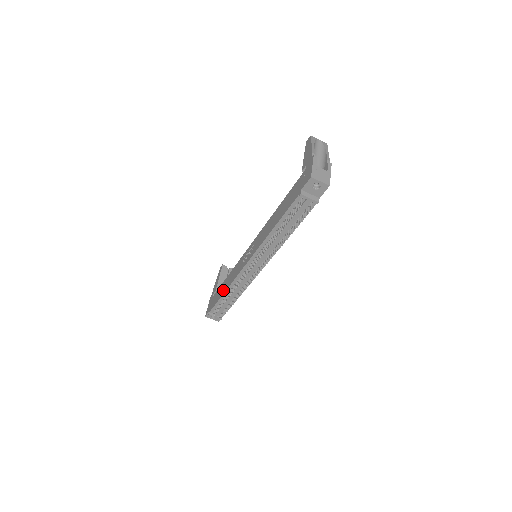
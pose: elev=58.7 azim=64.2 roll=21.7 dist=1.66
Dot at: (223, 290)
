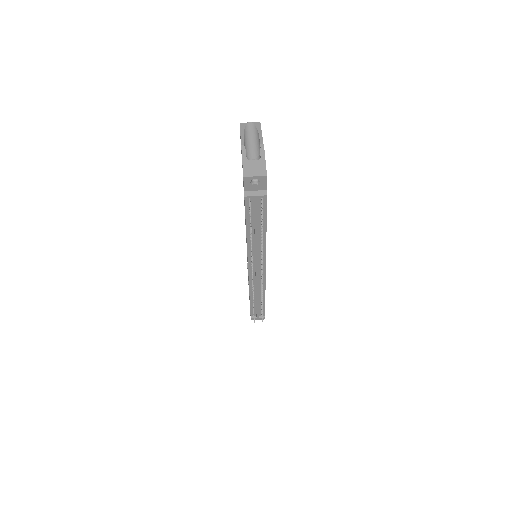
Dot at: occluded
